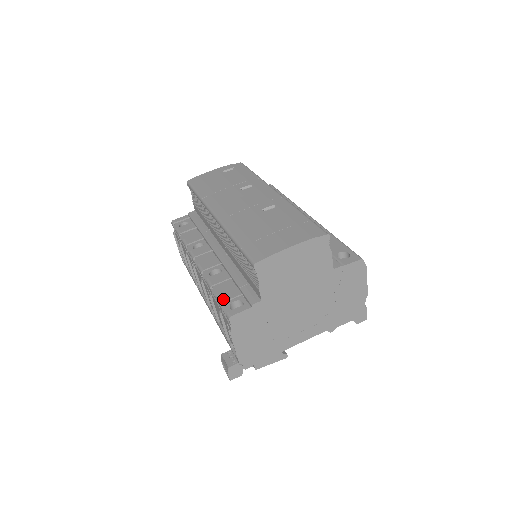
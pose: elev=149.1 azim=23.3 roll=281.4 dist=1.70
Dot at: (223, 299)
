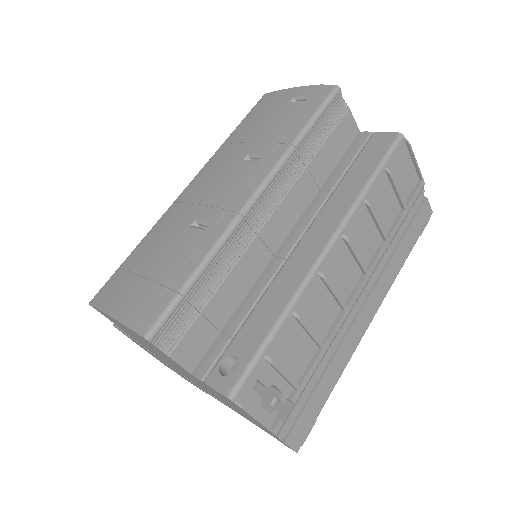
Dot at: occluded
